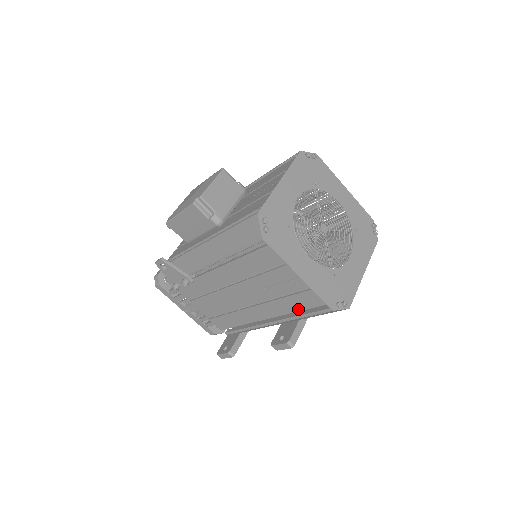
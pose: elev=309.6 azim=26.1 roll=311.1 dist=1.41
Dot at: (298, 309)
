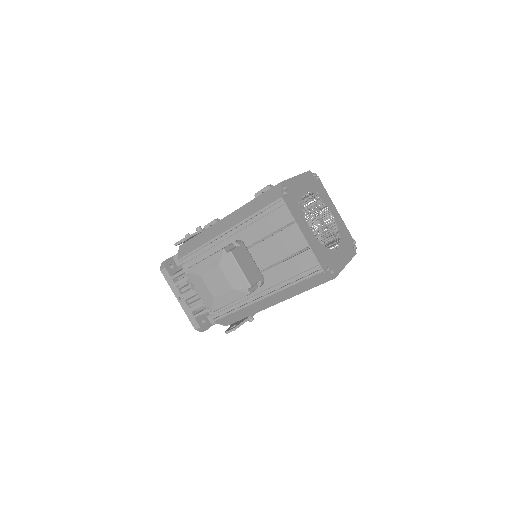
Dot at: occluded
